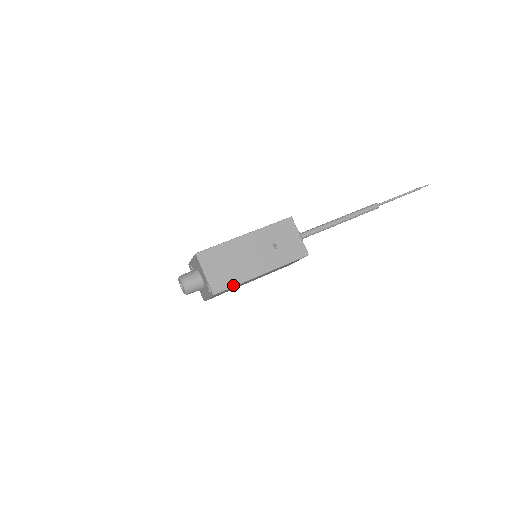
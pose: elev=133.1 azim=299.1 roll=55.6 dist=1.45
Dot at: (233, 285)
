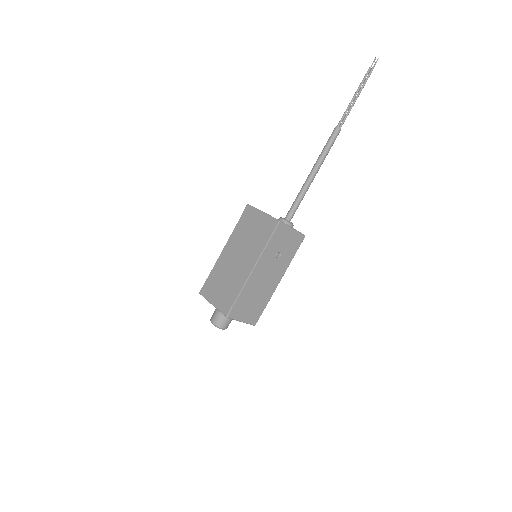
Dot at: (264, 308)
